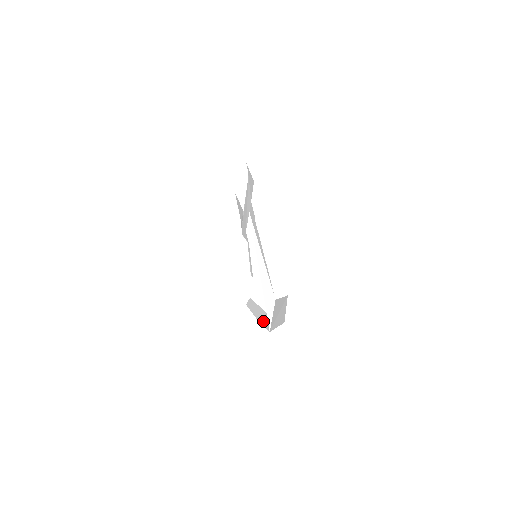
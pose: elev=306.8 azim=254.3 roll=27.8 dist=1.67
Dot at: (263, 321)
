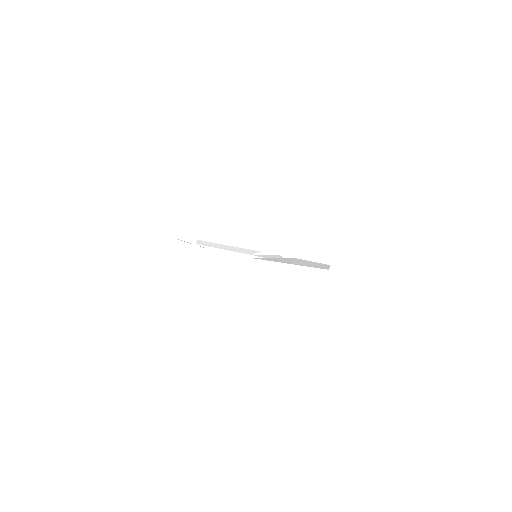
Dot at: (265, 257)
